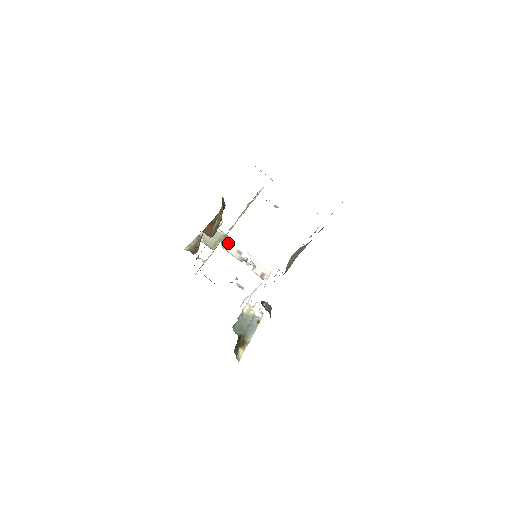
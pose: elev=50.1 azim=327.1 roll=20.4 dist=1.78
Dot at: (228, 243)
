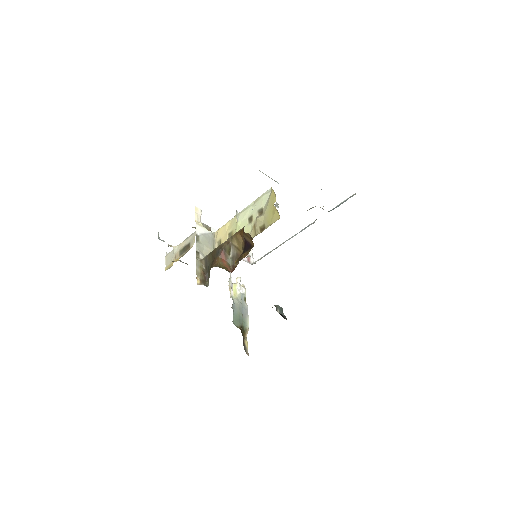
Dot at: occluded
